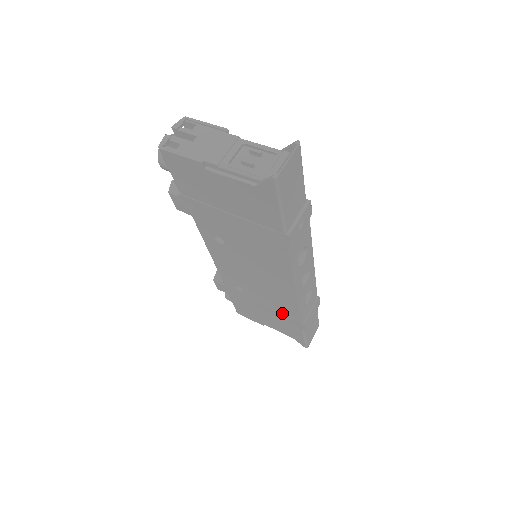
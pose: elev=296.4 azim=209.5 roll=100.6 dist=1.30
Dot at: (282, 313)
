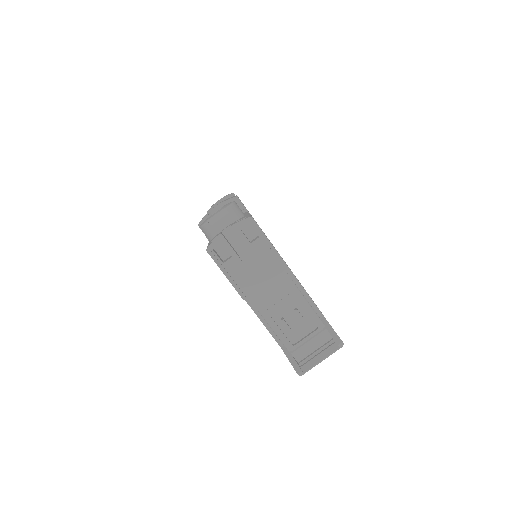
Dot at: occluded
